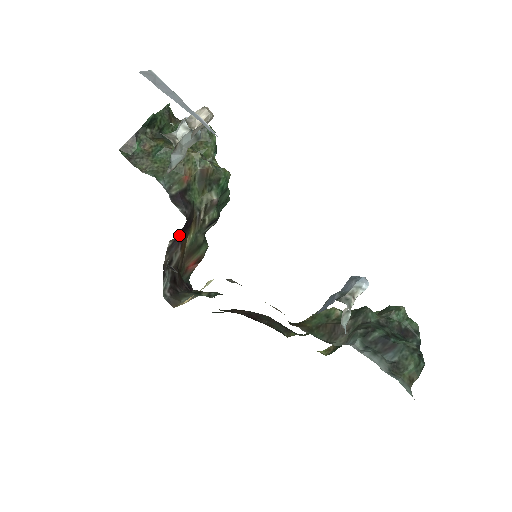
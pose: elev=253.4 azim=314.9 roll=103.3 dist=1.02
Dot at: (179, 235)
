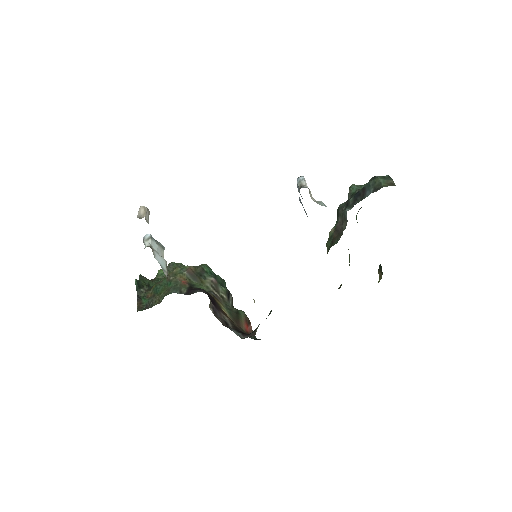
Dot at: (212, 305)
